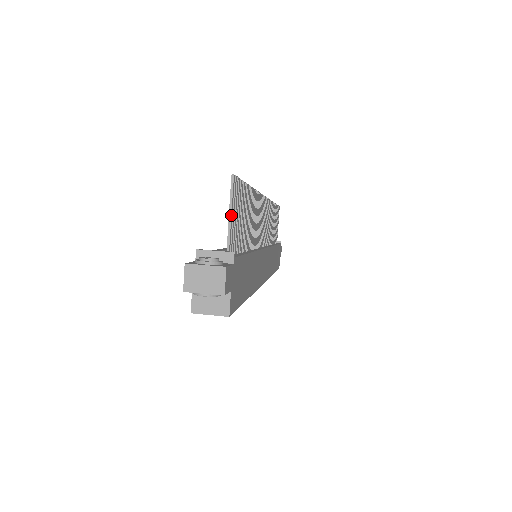
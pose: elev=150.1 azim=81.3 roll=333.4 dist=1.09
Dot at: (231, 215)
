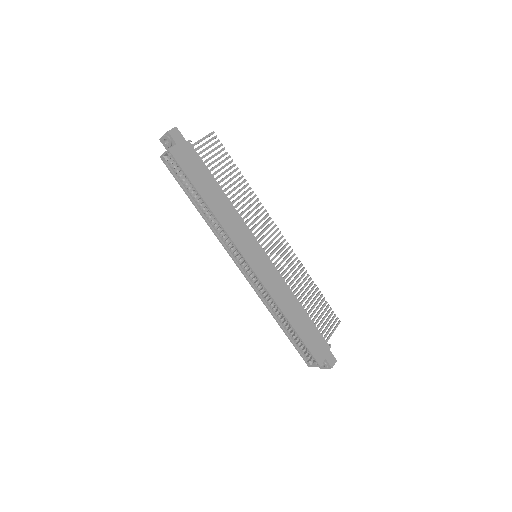
Dot at: (202, 138)
